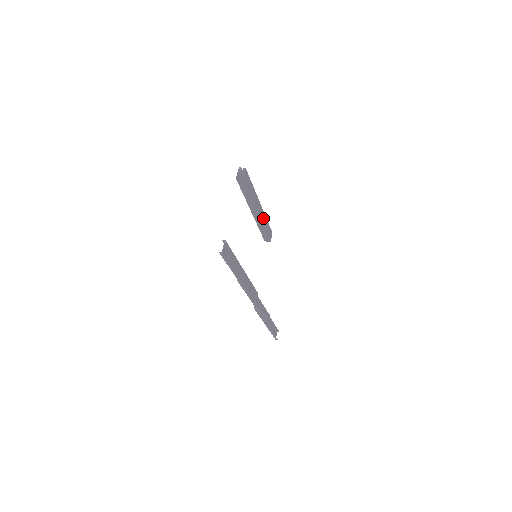
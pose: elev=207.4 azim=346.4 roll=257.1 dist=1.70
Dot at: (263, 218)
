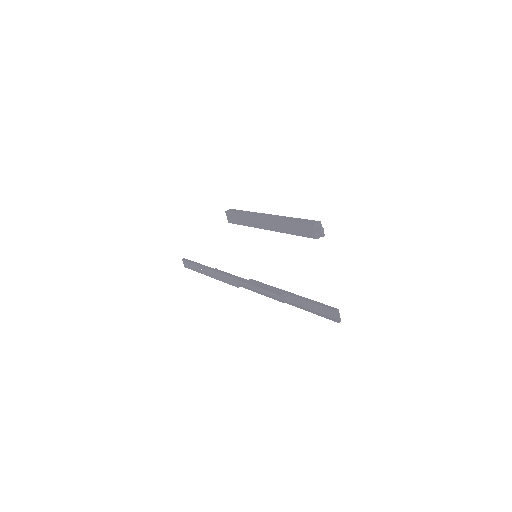
Dot at: occluded
